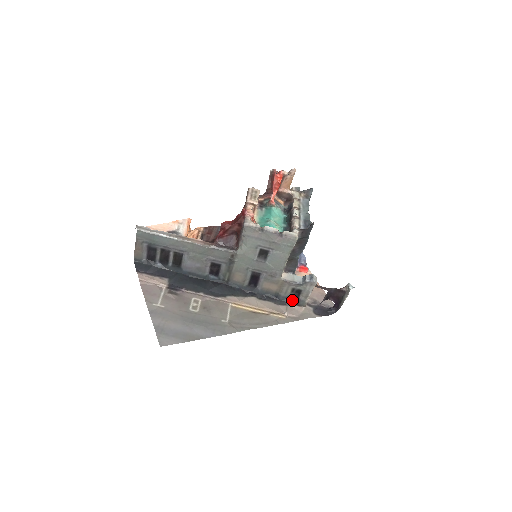
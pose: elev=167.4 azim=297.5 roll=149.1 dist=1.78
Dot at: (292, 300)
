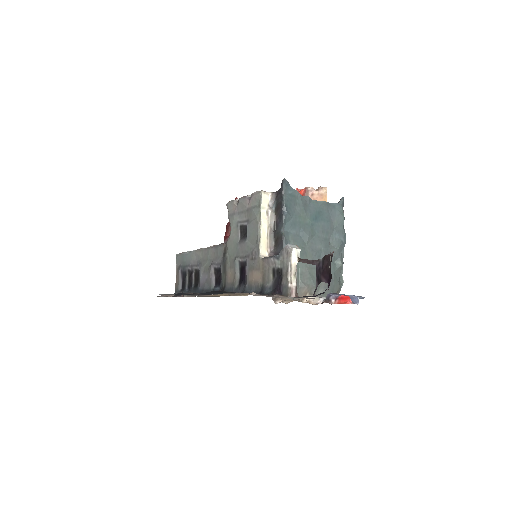
Dot at: (275, 289)
